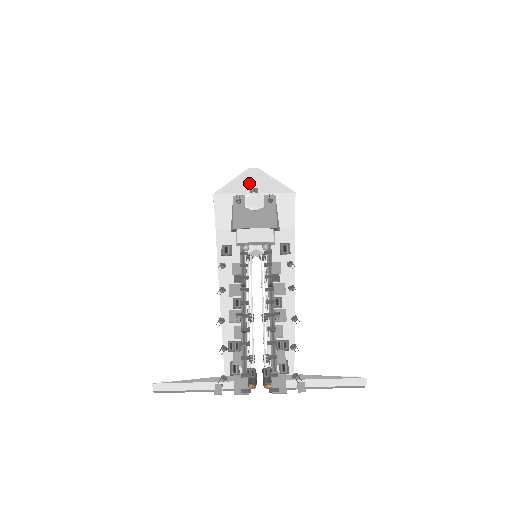
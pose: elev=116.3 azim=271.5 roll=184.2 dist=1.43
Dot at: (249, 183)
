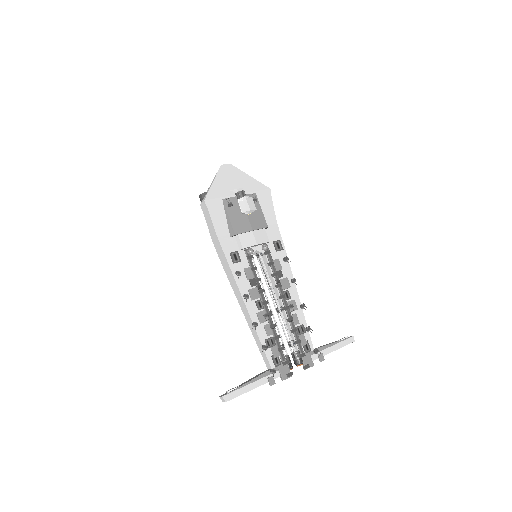
Dot at: (230, 182)
